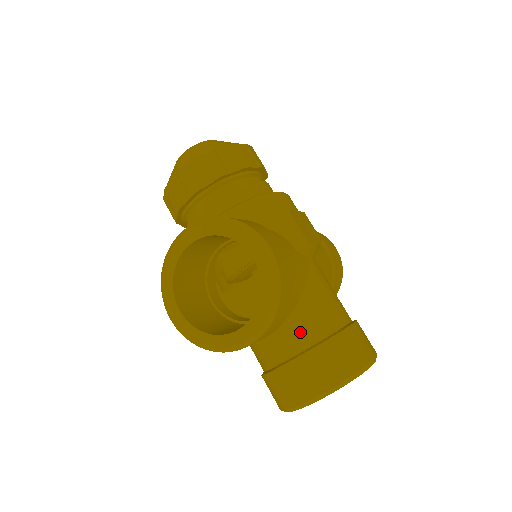
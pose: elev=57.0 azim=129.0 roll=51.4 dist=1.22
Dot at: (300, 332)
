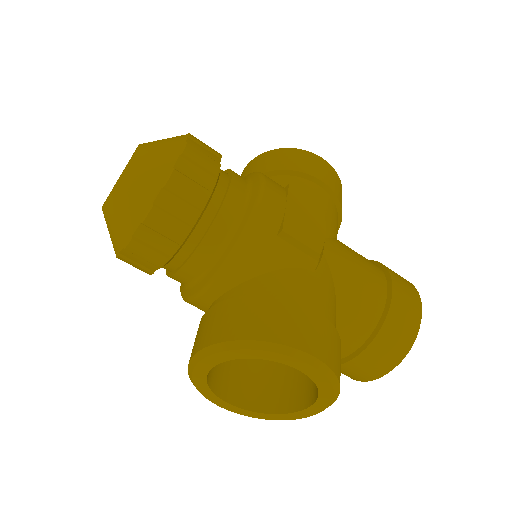
Dot at: (348, 338)
